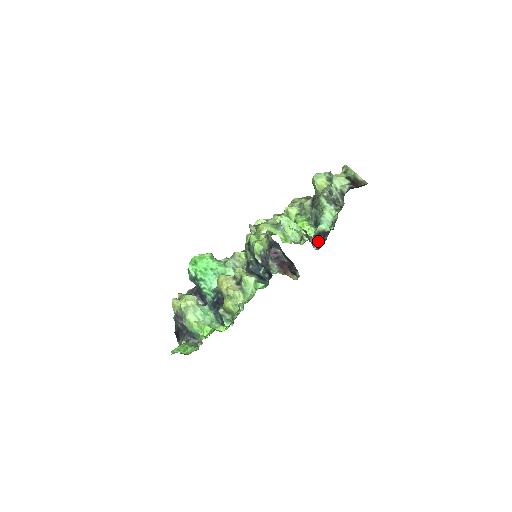
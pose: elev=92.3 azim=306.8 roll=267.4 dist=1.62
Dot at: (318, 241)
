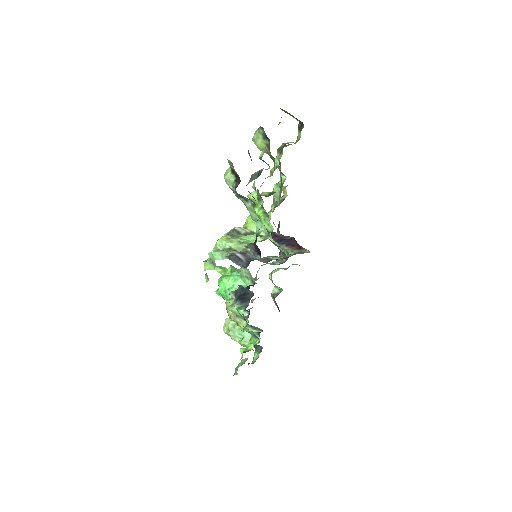
Dot at: (257, 249)
